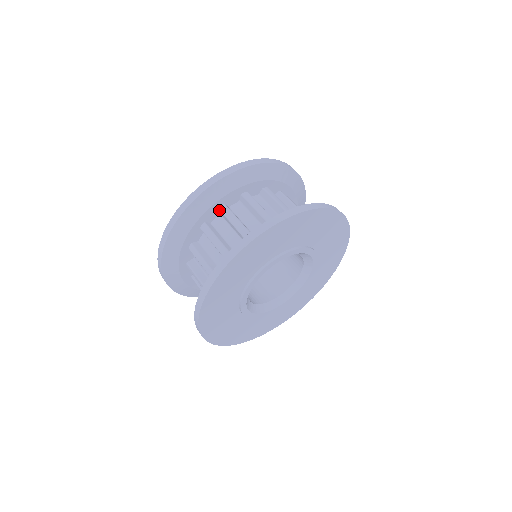
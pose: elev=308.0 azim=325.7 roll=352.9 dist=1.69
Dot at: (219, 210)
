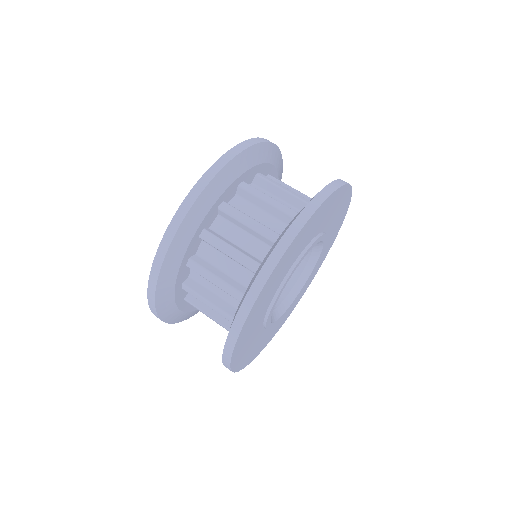
Dot at: (184, 289)
